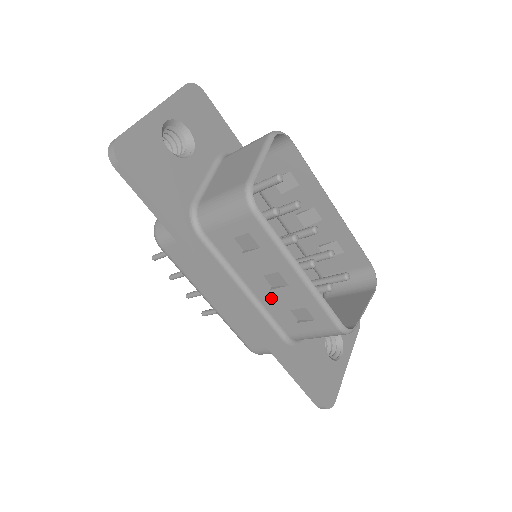
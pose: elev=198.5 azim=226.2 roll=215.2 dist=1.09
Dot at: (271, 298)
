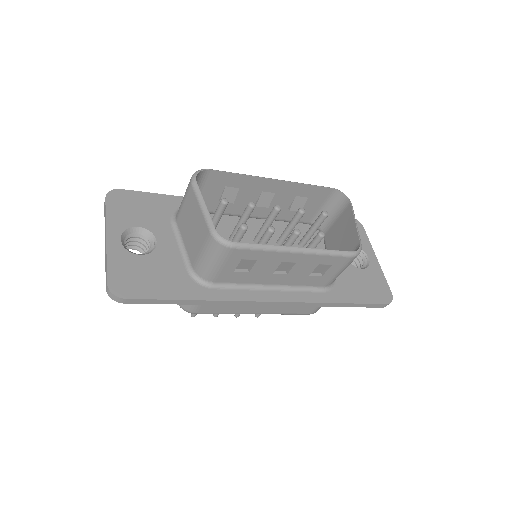
Dot at: (292, 278)
